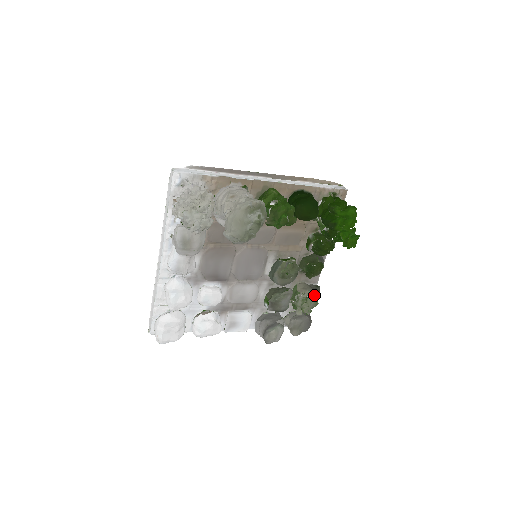
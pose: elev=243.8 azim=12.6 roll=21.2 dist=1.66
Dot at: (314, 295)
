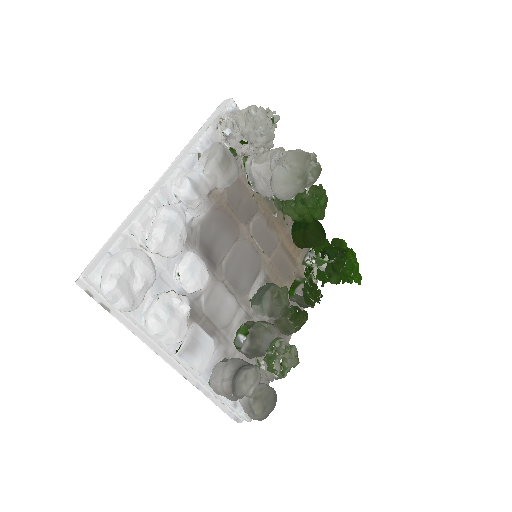
Dot at: (296, 348)
